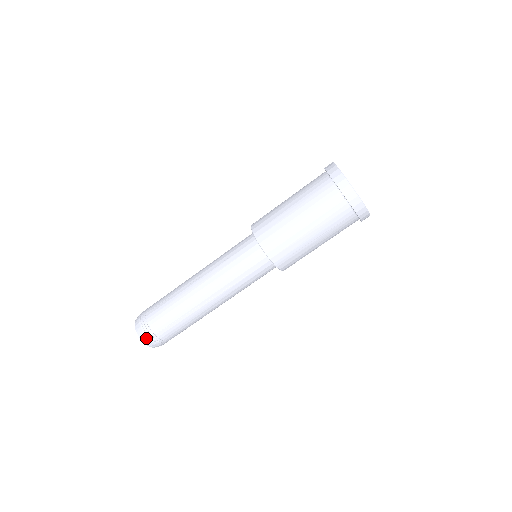
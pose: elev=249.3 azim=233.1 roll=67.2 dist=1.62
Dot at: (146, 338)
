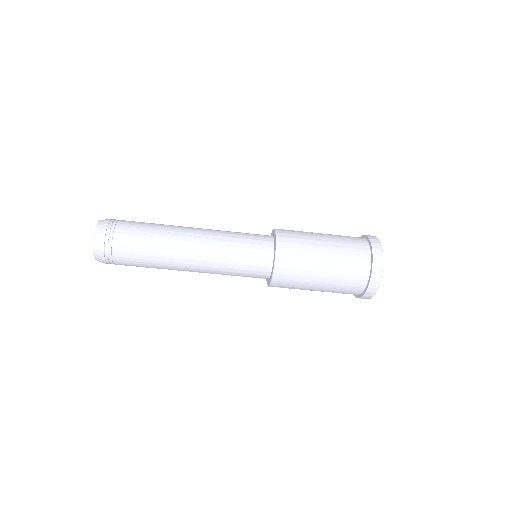
Dot at: (100, 248)
